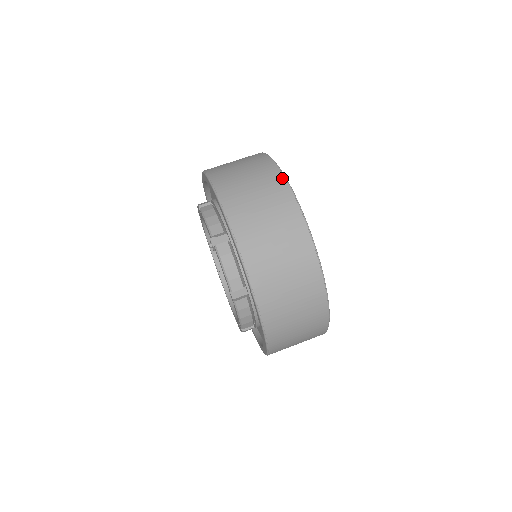
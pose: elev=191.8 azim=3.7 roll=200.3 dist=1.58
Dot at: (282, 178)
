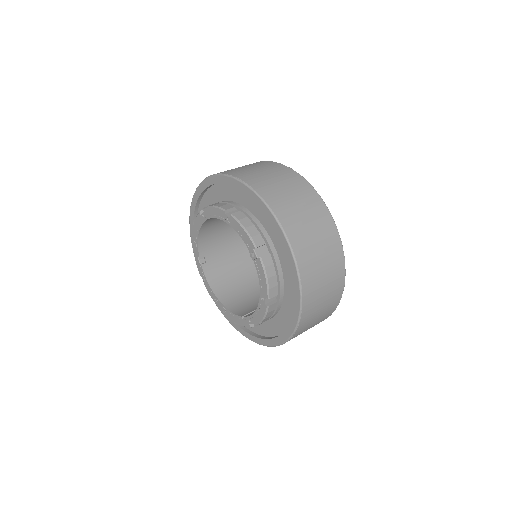
Dot at: (320, 200)
